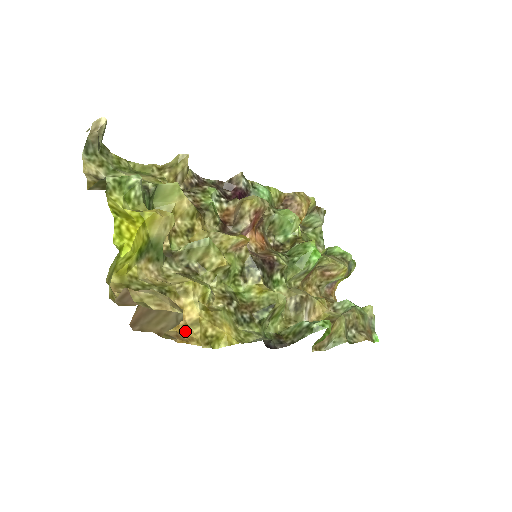
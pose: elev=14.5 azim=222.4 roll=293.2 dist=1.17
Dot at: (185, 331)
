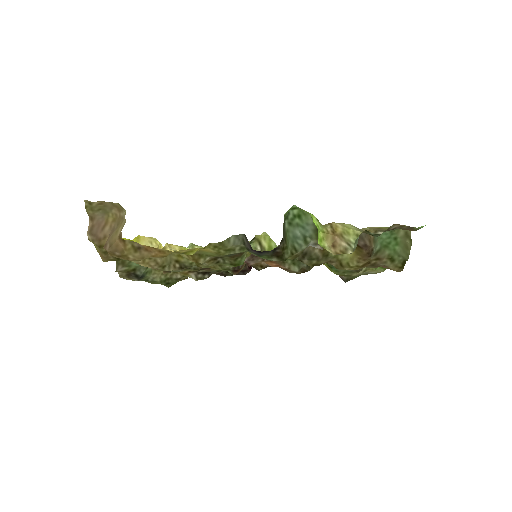
Dot at: (161, 256)
